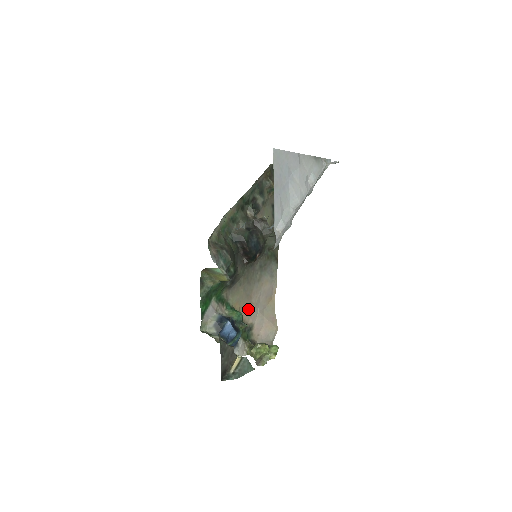
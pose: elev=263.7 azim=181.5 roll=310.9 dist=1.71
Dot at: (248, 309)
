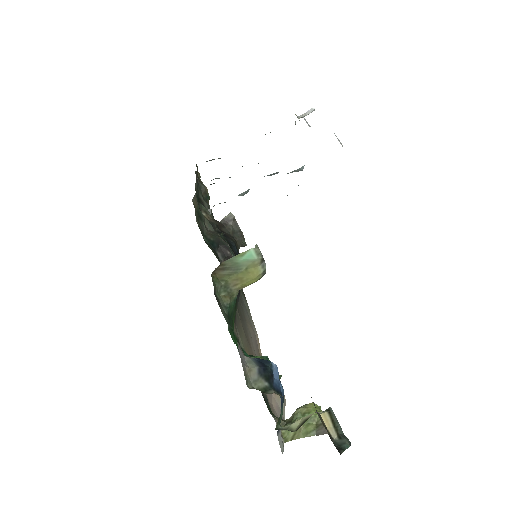
Dot at: occluded
